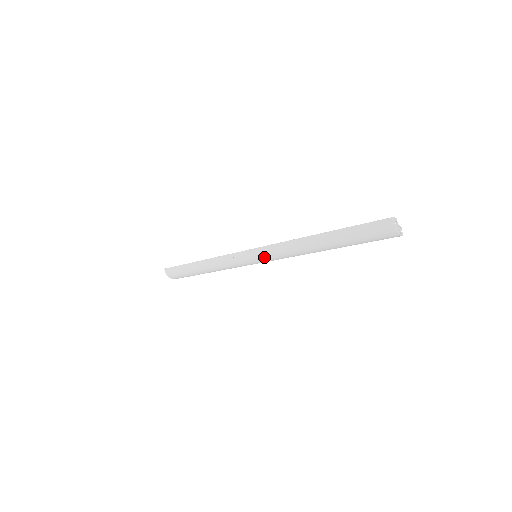
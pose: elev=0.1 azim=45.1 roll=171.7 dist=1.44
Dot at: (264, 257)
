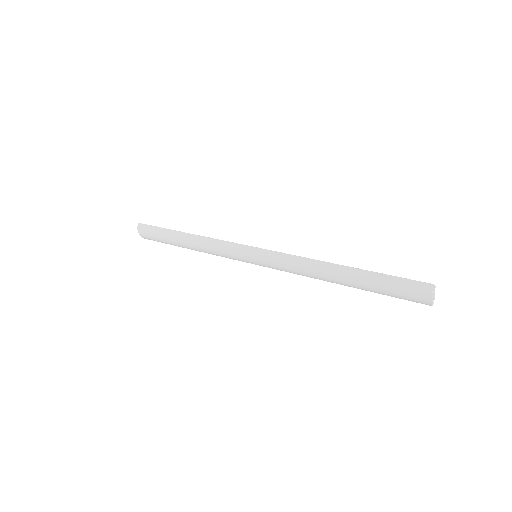
Dot at: (266, 261)
